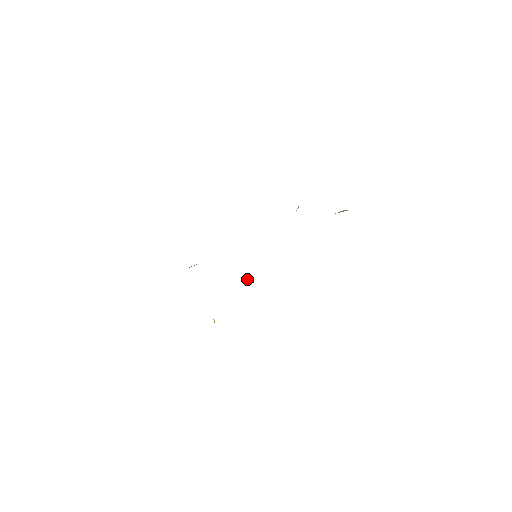
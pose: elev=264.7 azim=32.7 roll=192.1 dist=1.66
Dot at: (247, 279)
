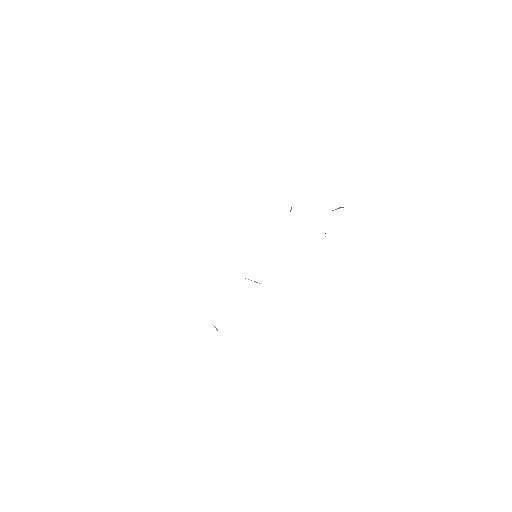
Dot at: occluded
